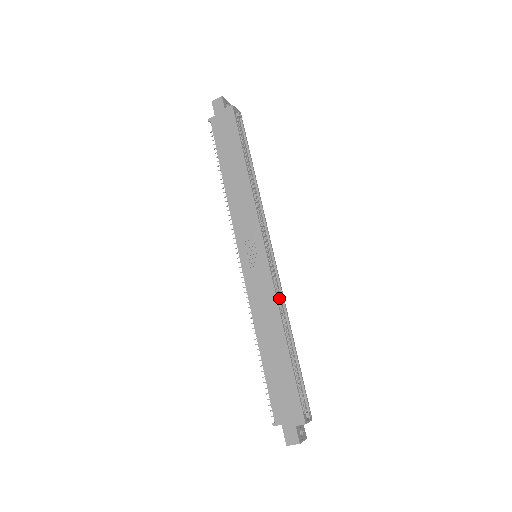
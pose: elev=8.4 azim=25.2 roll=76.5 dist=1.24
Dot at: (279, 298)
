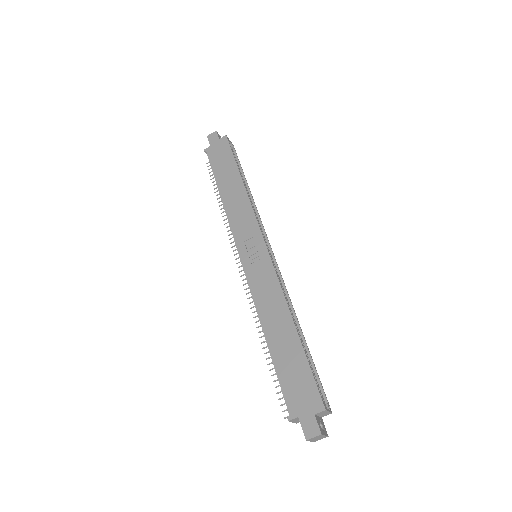
Dot at: occluded
